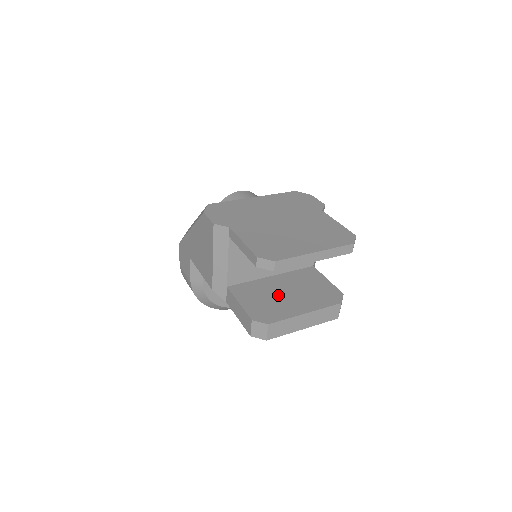
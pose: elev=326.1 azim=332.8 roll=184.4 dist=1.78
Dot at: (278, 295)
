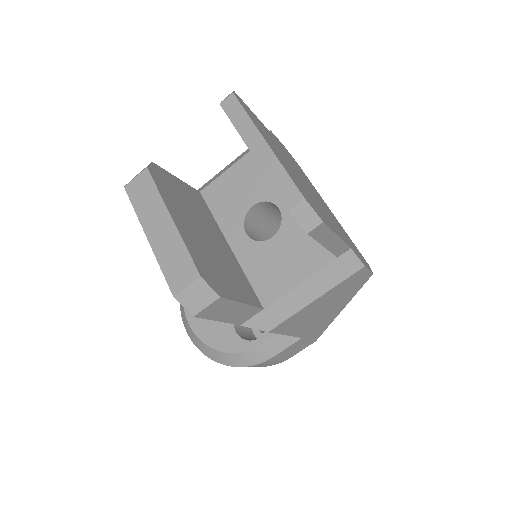
Dot at: (198, 220)
